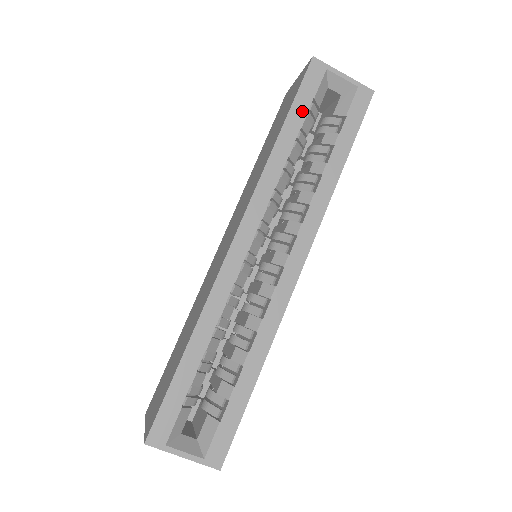
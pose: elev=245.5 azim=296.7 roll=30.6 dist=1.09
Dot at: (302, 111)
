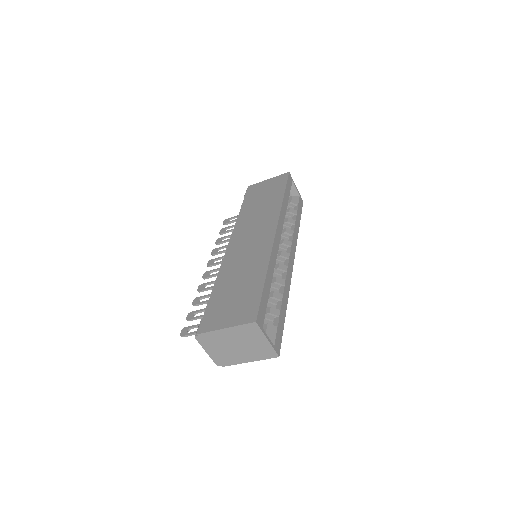
Dot at: (288, 192)
